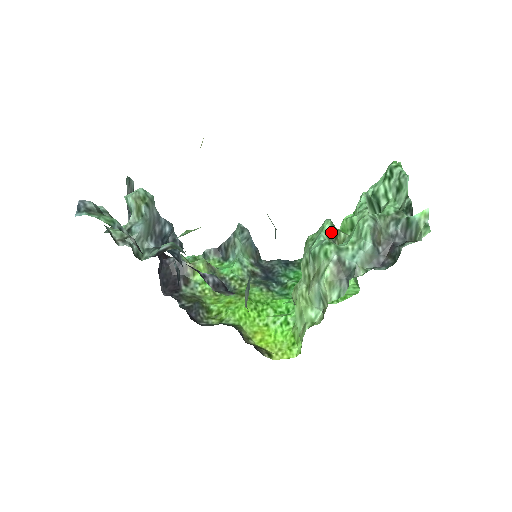
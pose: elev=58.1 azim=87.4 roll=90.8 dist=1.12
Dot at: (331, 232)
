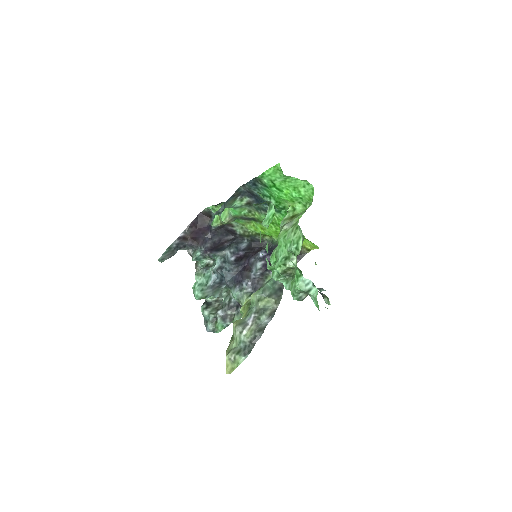
Dot at: (281, 277)
